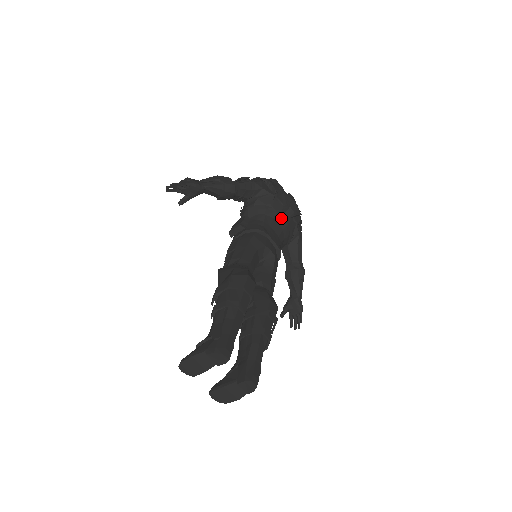
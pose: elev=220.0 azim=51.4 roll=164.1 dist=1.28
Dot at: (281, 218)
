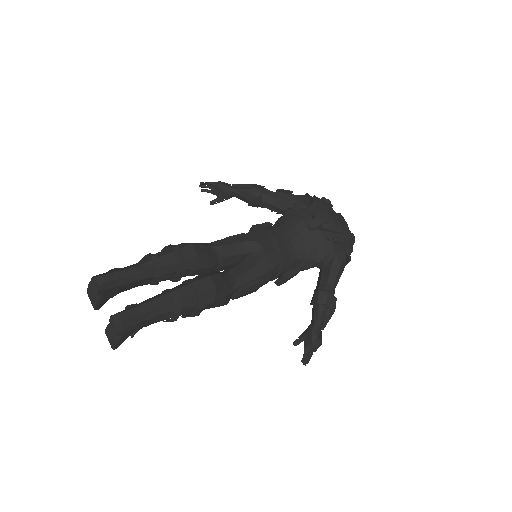
Dot at: (305, 228)
